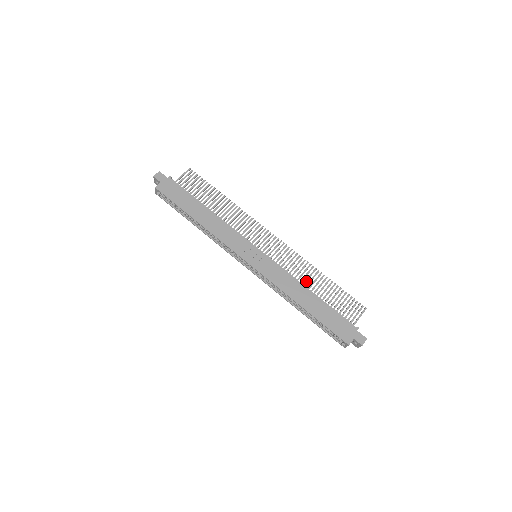
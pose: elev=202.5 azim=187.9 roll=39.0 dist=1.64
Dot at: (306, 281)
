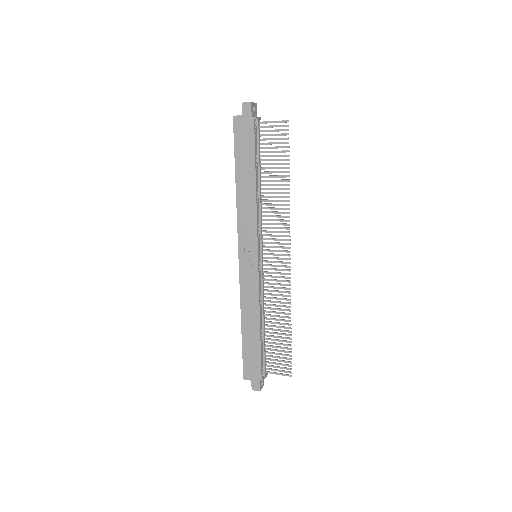
Dot at: (272, 312)
